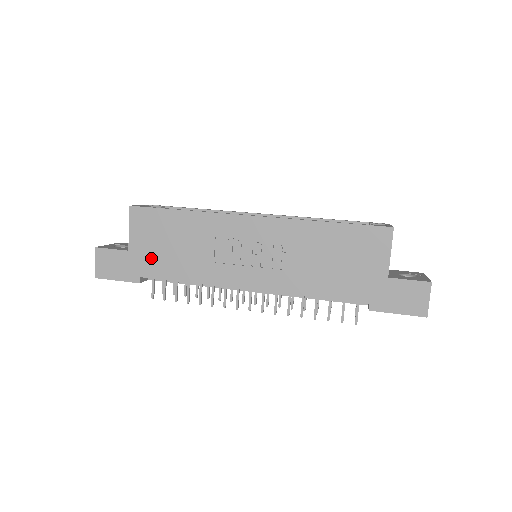
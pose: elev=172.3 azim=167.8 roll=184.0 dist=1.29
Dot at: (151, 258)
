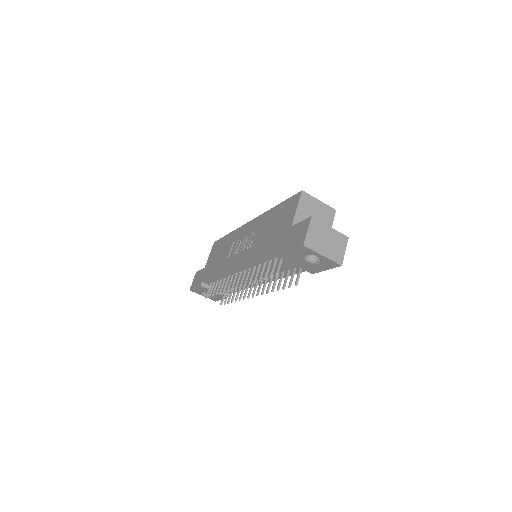
Dot at: (209, 268)
